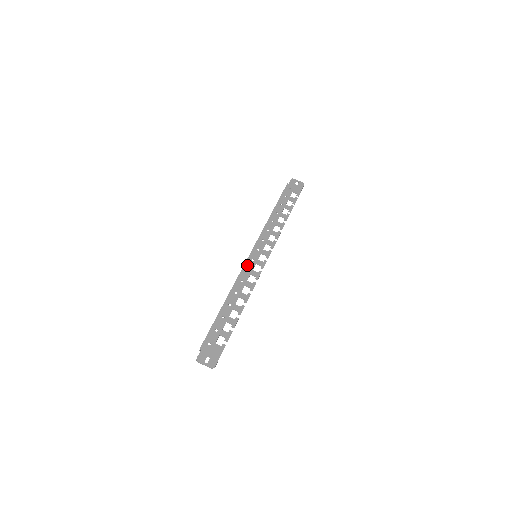
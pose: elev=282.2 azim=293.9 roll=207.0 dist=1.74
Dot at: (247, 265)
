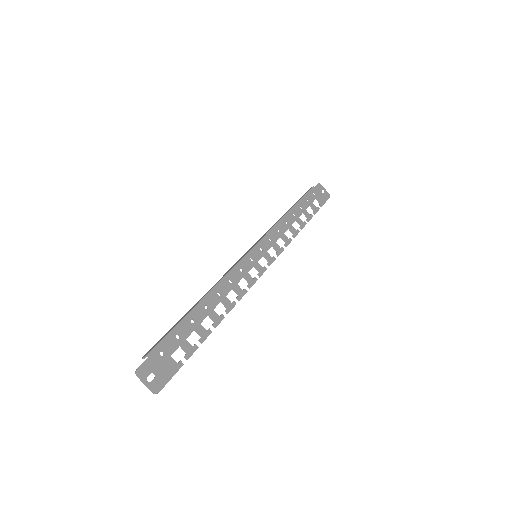
Dot at: (243, 263)
